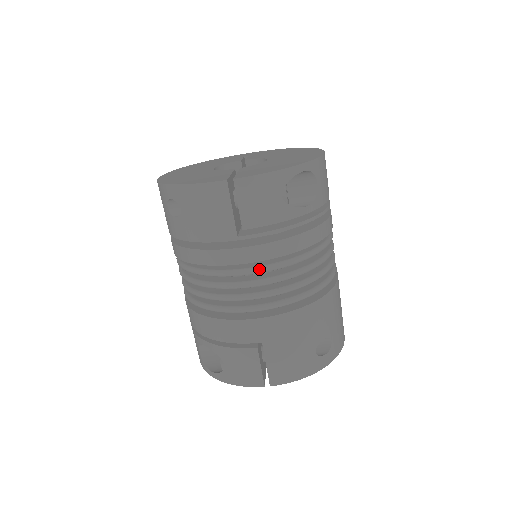
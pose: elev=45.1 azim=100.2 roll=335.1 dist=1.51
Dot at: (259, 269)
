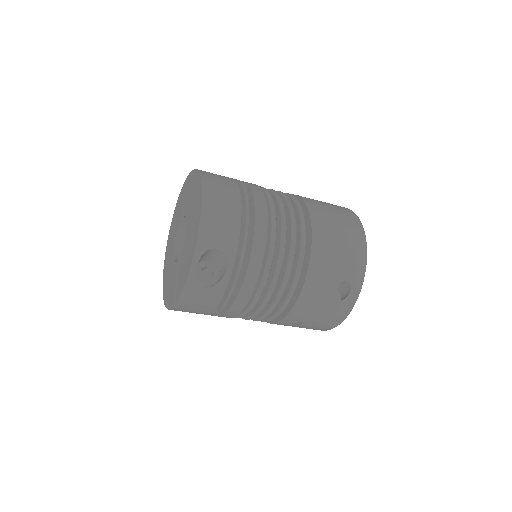
Dot at: (248, 311)
